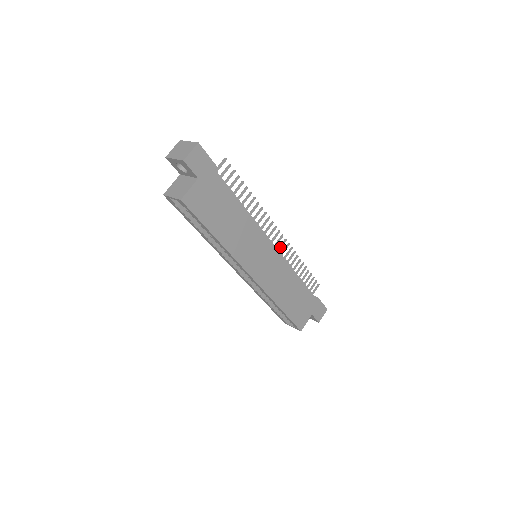
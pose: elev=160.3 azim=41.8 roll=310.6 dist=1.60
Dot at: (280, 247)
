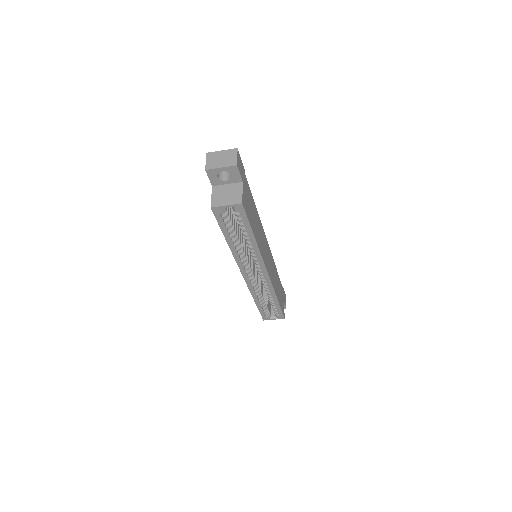
Dot at: occluded
